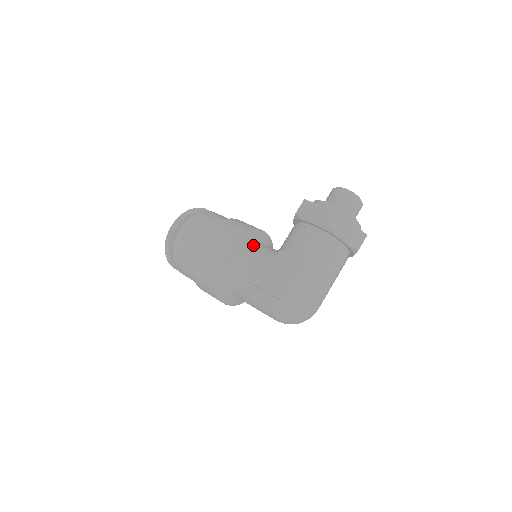
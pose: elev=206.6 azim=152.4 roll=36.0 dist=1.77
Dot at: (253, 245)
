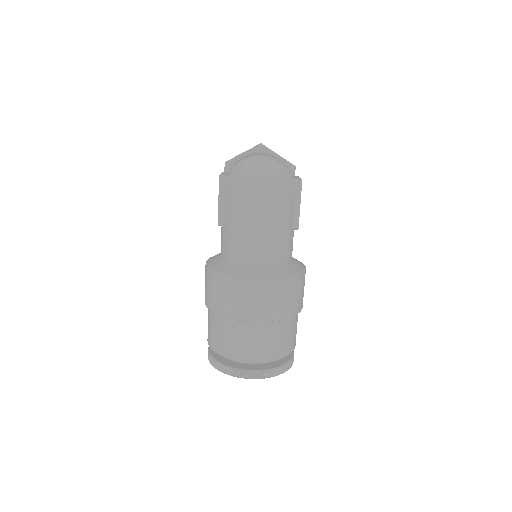
Dot at: occluded
